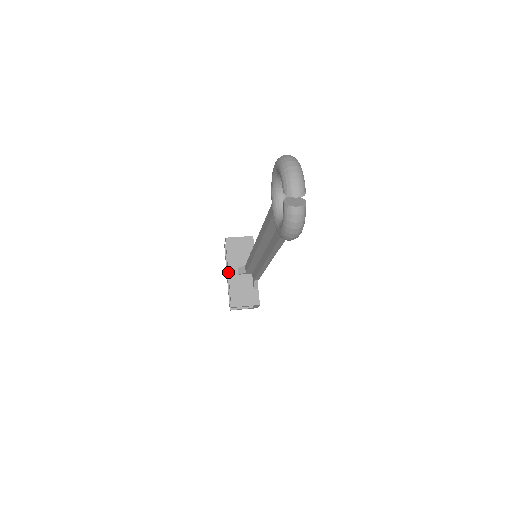
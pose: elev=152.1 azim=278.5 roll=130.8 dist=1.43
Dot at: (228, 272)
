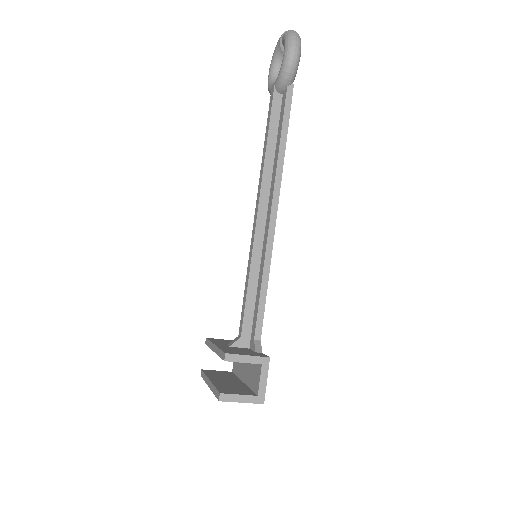
Dot at: (214, 344)
